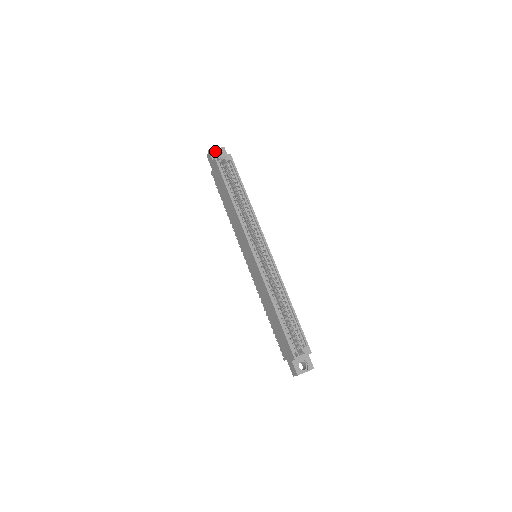
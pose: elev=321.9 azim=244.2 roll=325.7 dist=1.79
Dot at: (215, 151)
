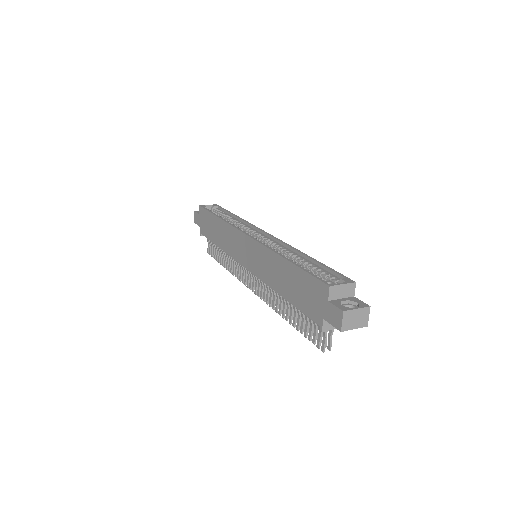
Dot at: occluded
